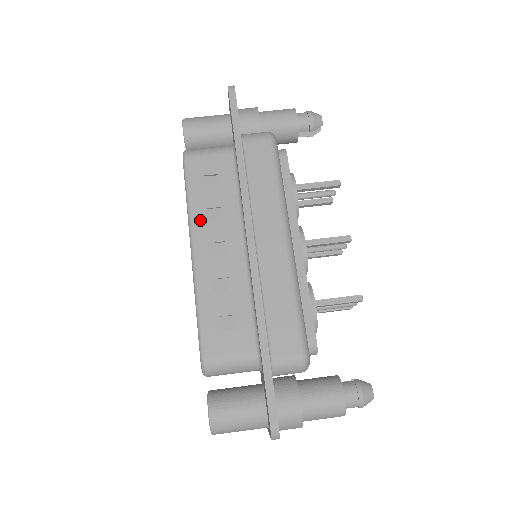
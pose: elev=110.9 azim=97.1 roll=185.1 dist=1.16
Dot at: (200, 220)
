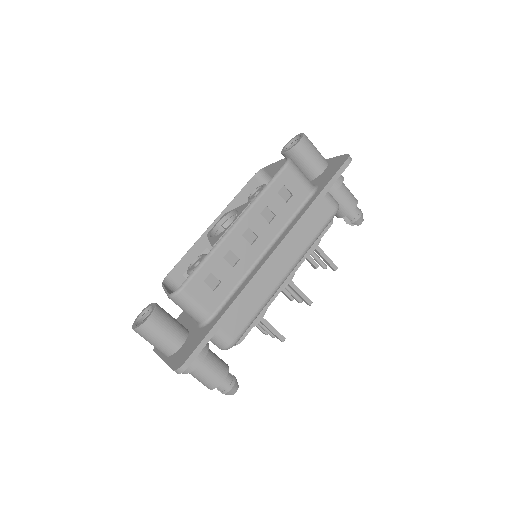
Dot at: (259, 210)
